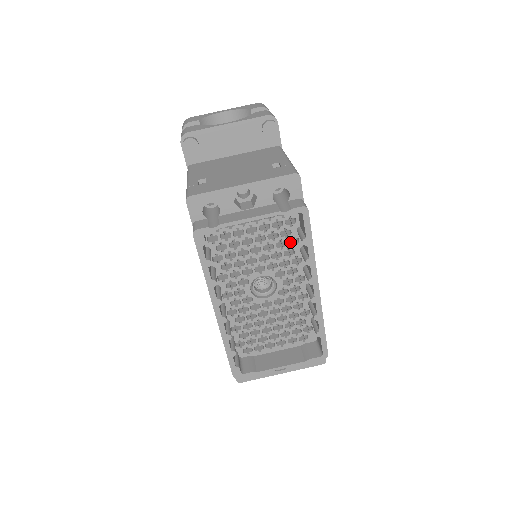
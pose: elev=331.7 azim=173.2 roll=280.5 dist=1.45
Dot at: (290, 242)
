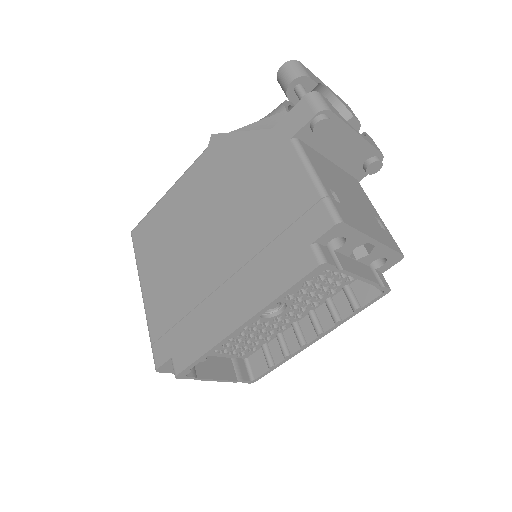
Dot at: (326, 287)
